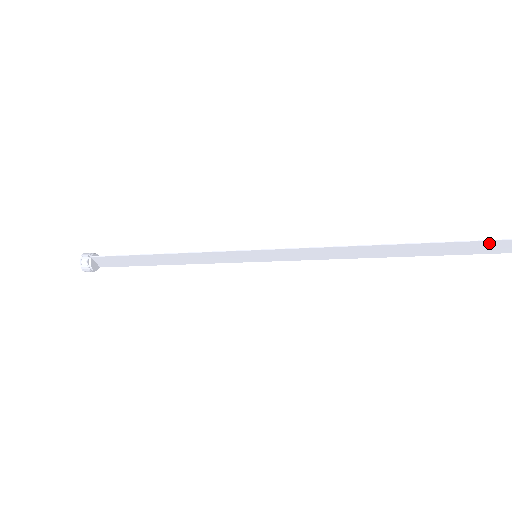
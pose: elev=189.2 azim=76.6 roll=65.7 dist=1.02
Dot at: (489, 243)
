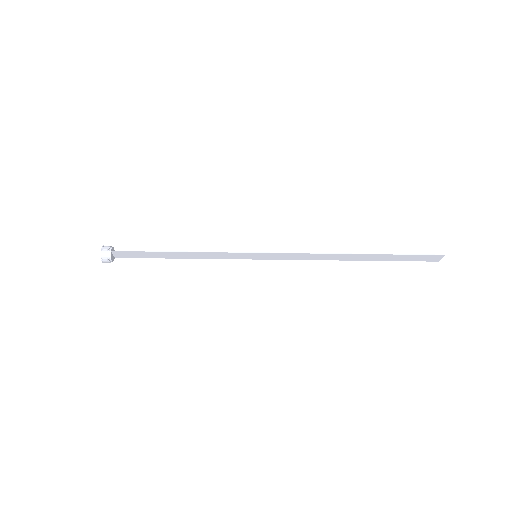
Dot at: (421, 256)
